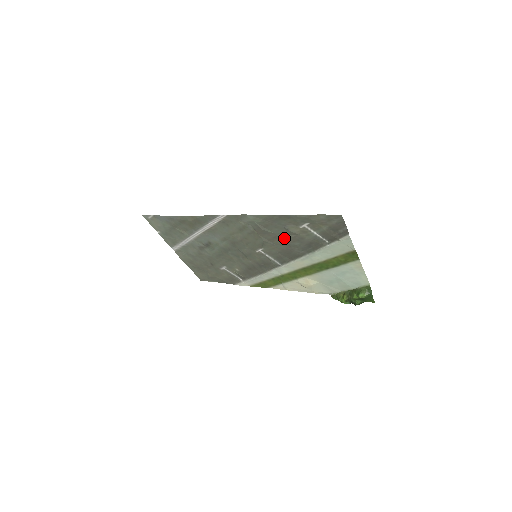
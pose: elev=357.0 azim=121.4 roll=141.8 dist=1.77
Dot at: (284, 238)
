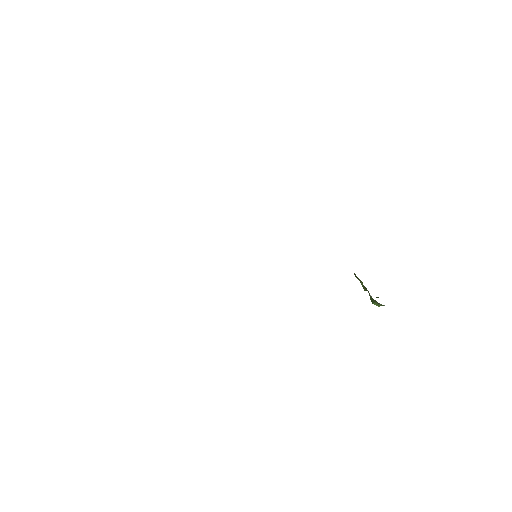
Dot at: occluded
